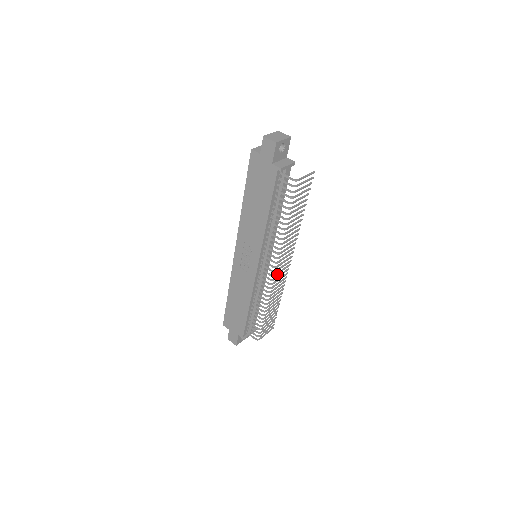
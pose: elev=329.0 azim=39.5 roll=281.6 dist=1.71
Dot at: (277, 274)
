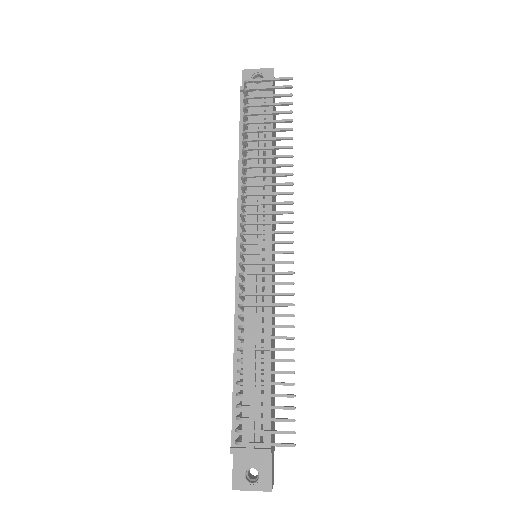
Dot at: (252, 253)
